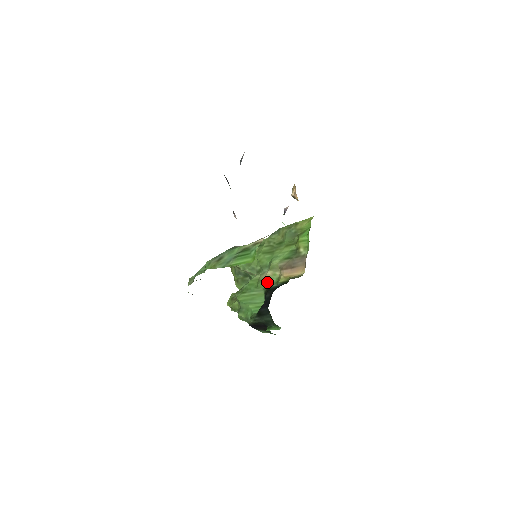
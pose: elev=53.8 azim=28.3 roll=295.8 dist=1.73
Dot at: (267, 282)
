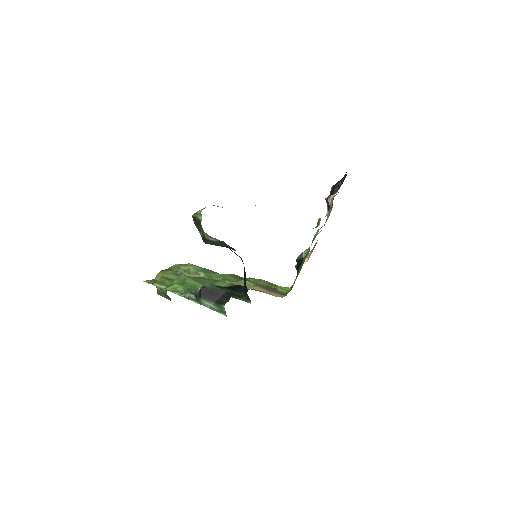
Dot at: (233, 284)
